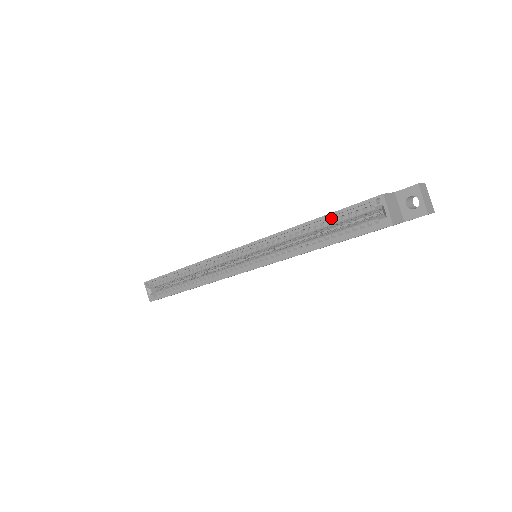
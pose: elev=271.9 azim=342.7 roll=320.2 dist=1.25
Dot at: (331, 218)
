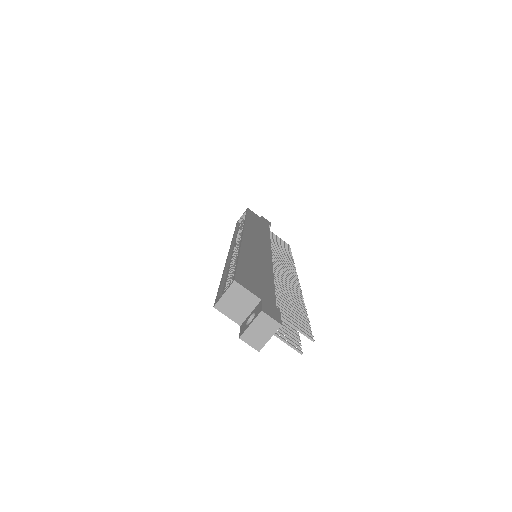
Dot at: occluded
